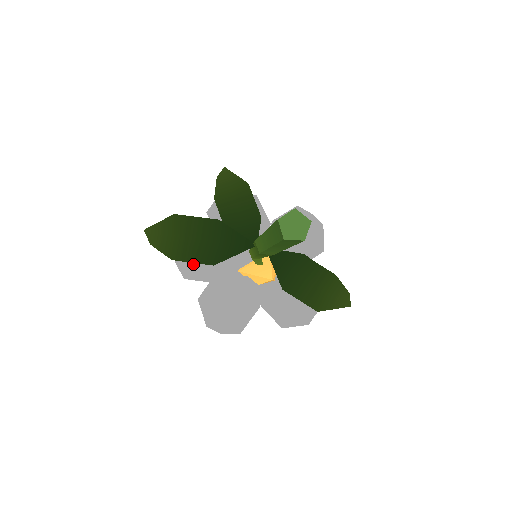
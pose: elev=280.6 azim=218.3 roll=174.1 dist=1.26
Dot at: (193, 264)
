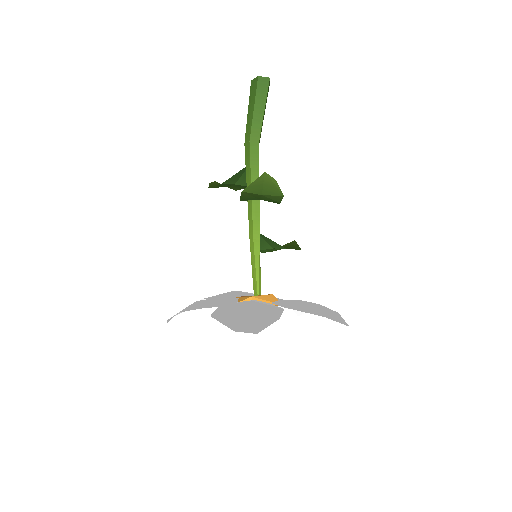
Dot at: occluded
